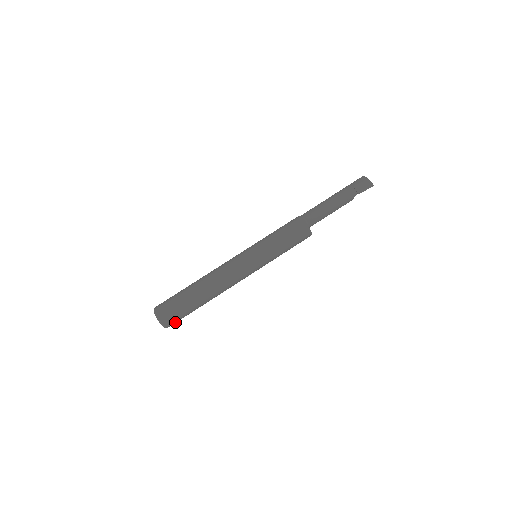
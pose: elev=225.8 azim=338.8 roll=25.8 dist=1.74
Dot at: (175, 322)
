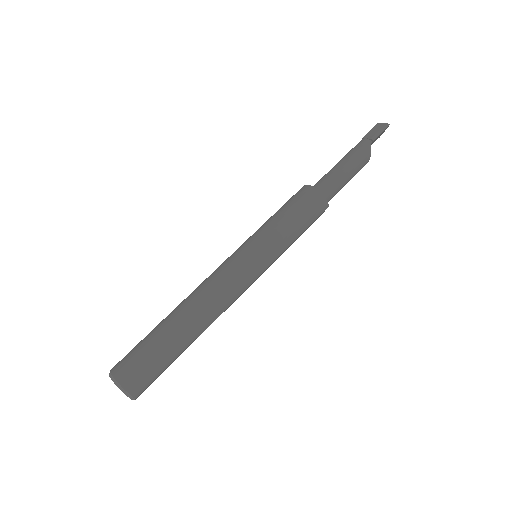
Dot at: (143, 381)
